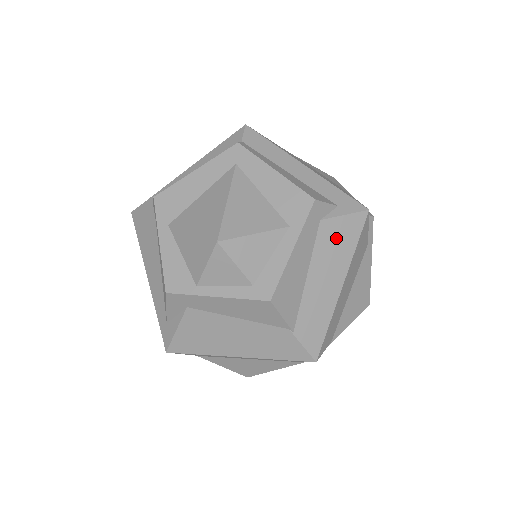
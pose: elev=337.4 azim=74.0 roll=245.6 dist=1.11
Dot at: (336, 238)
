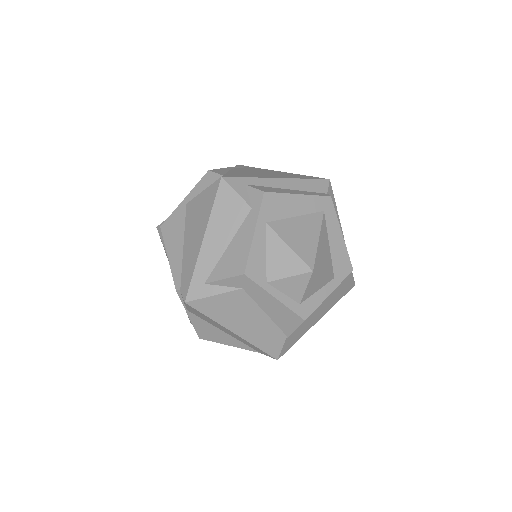
Dot at: (338, 294)
